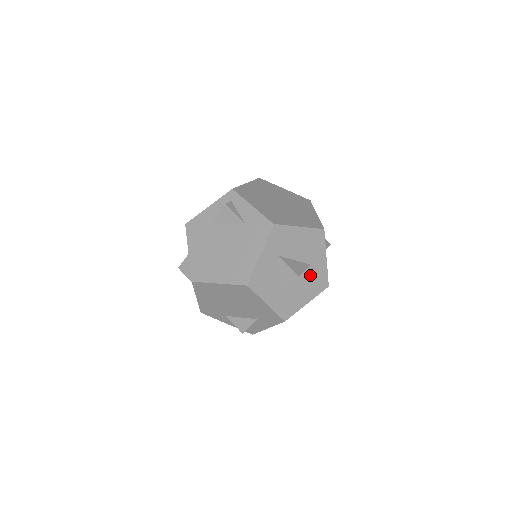
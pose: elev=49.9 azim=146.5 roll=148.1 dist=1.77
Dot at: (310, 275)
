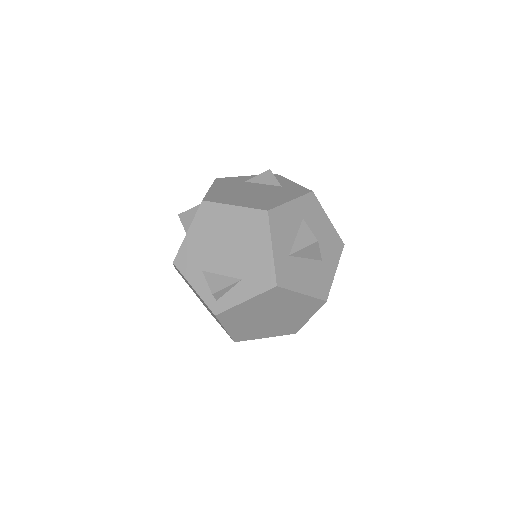
Dot at: (317, 270)
